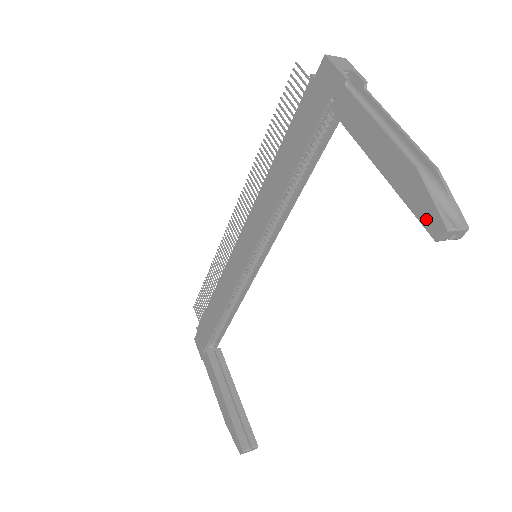
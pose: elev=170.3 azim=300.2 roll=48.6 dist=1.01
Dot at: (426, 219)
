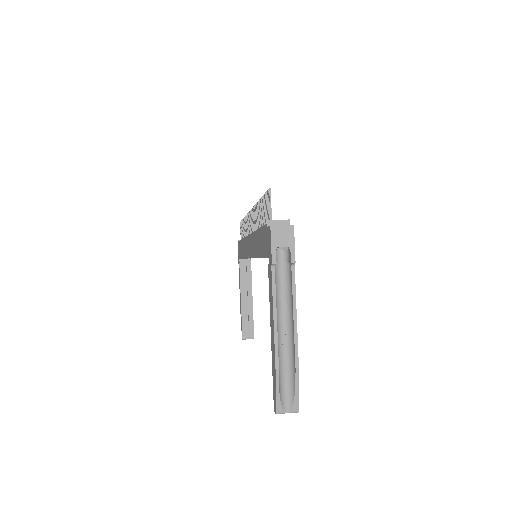
Dot at: (274, 396)
